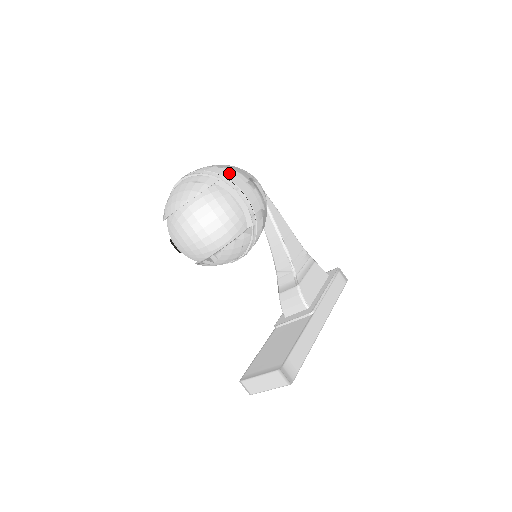
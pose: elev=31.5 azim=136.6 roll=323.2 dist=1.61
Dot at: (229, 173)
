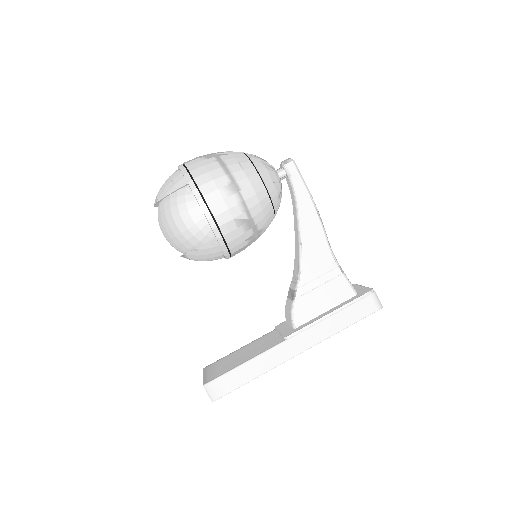
Dot at: (205, 175)
